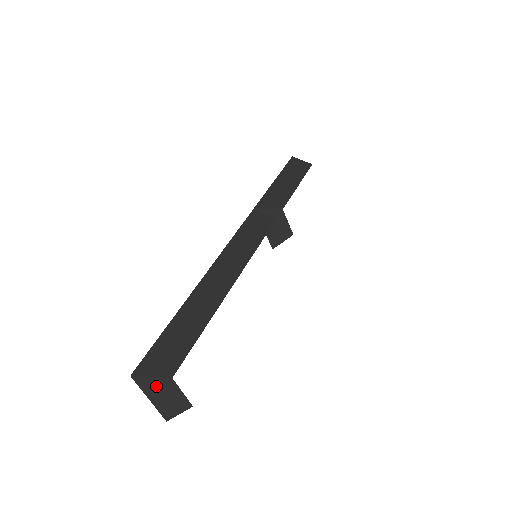
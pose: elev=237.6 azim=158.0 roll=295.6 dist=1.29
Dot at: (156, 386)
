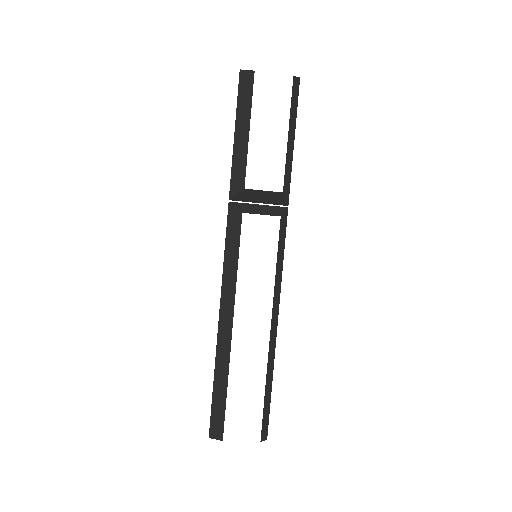
Dot at: occluded
